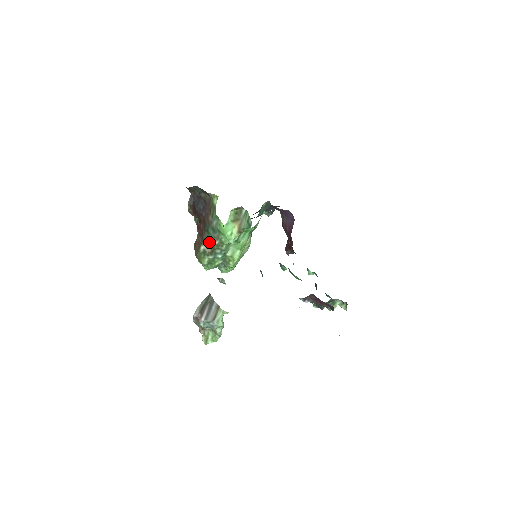
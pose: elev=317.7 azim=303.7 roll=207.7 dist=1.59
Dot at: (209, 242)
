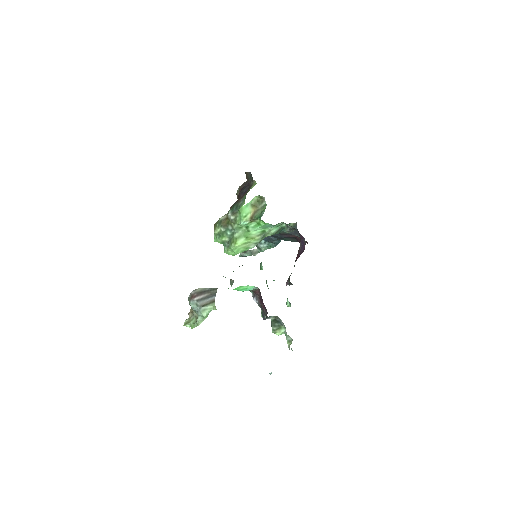
Dot at: (228, 215)
